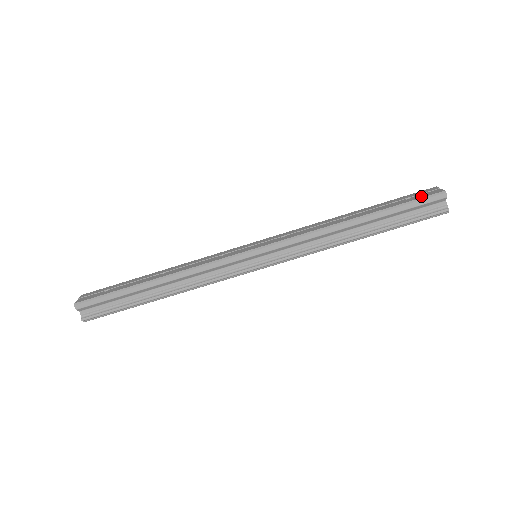
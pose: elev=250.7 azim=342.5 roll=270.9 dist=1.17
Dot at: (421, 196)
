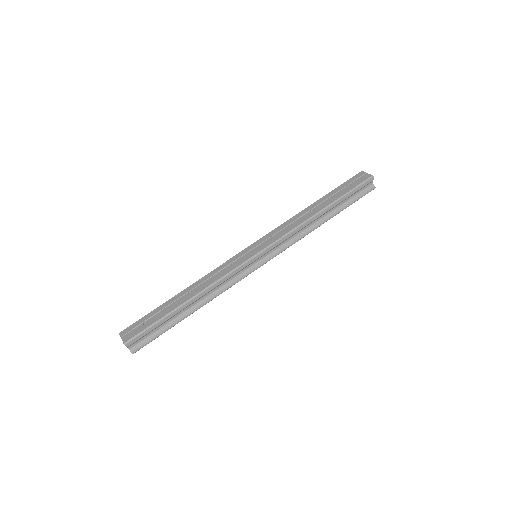
Dot at: (358, 182)
